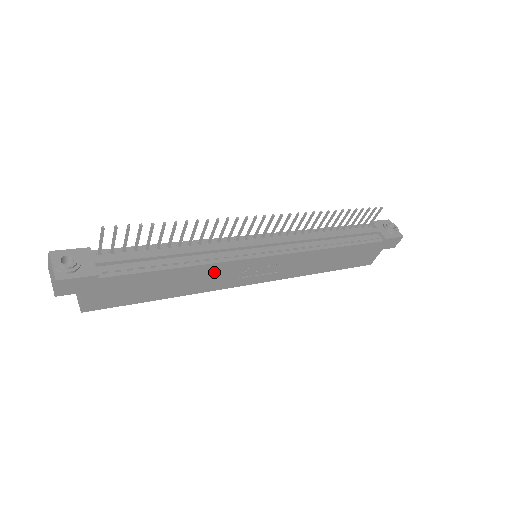
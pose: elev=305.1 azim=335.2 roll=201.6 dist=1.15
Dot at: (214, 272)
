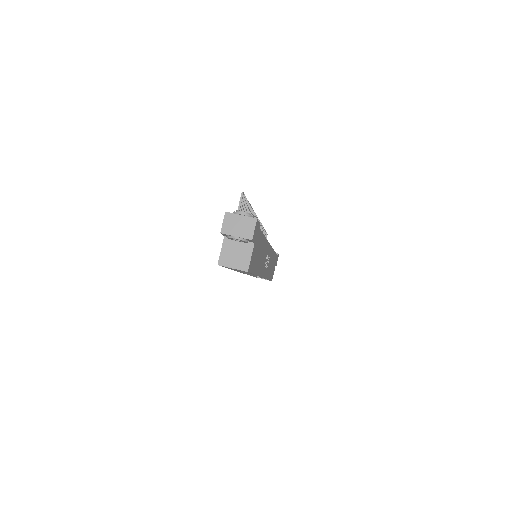
Dot at: (265, 252)
